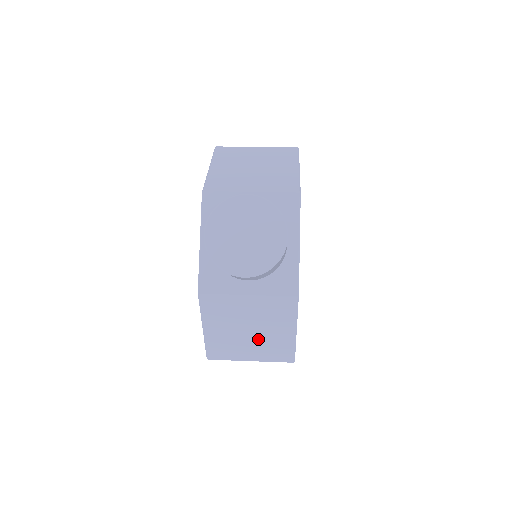
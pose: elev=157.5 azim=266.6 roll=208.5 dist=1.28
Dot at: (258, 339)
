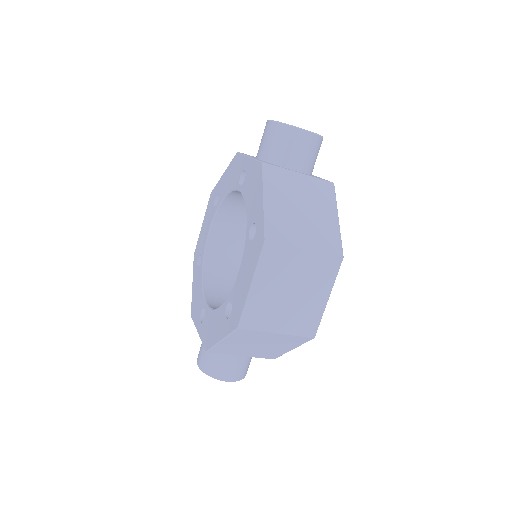
Dot at: (311, 221)
